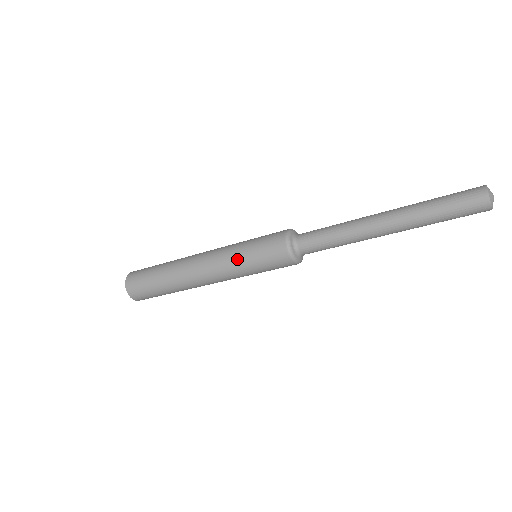
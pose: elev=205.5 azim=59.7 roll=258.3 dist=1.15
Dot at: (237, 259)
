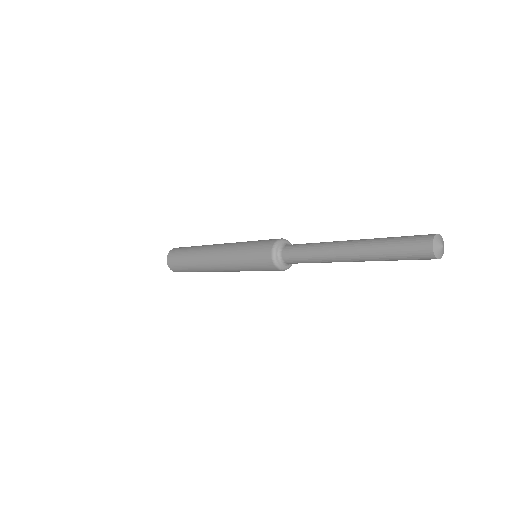
Dot at: (239, 249)
